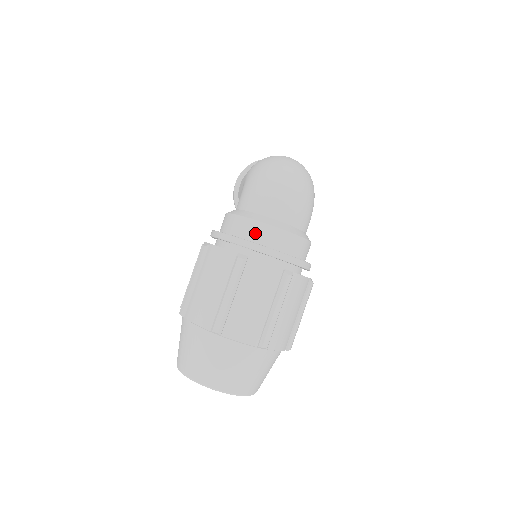
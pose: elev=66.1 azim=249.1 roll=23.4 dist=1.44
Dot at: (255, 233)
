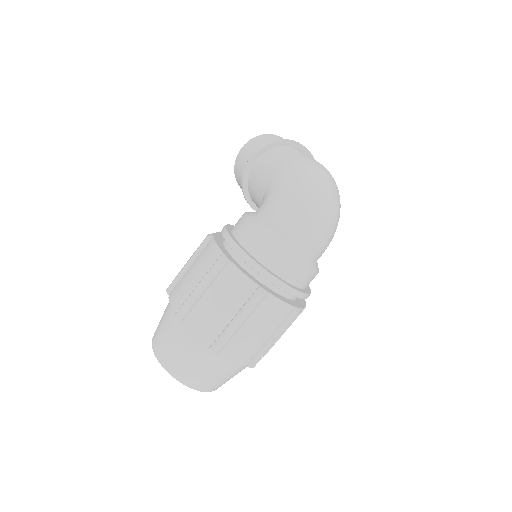
Dot at: (280, 266)
